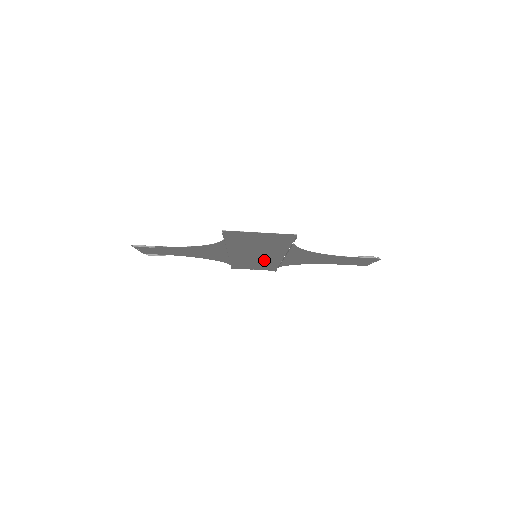
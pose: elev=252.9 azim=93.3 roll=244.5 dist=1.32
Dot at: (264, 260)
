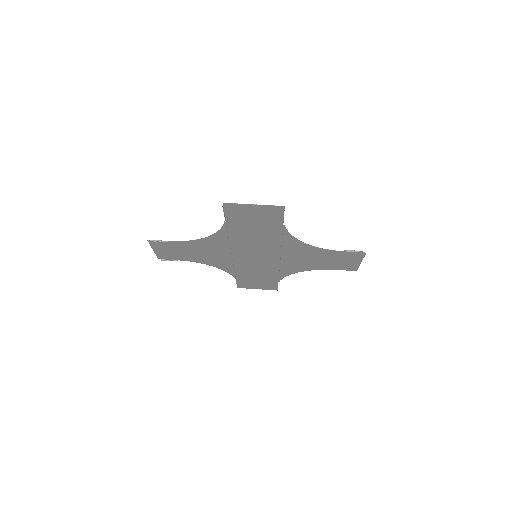
Dot at: (264, 265)
